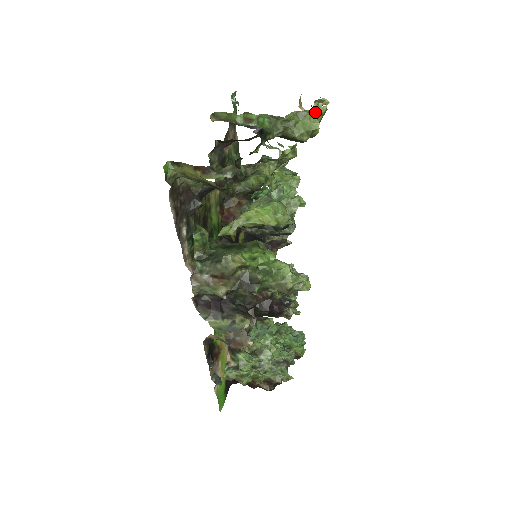
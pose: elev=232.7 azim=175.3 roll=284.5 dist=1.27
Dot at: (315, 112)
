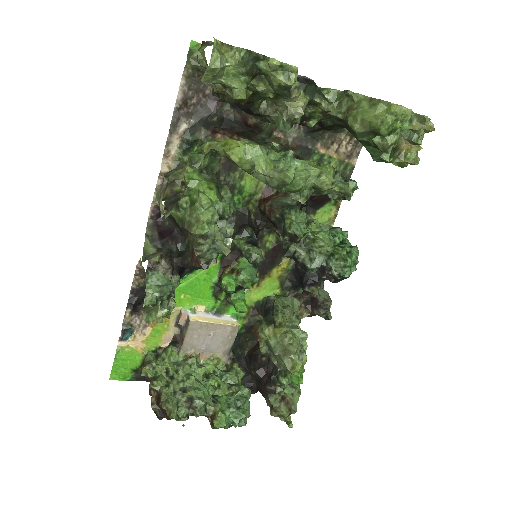
Dot at: (390, 107)
